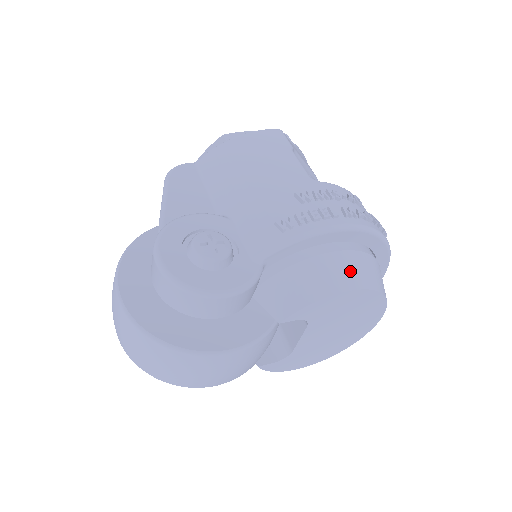
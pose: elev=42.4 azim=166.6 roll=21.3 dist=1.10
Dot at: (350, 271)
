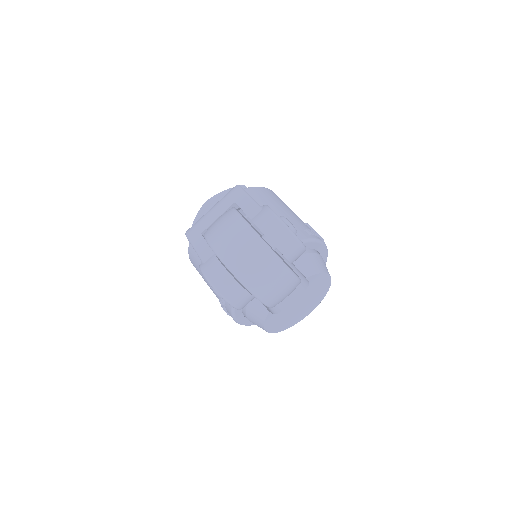
Dot at: occluded
